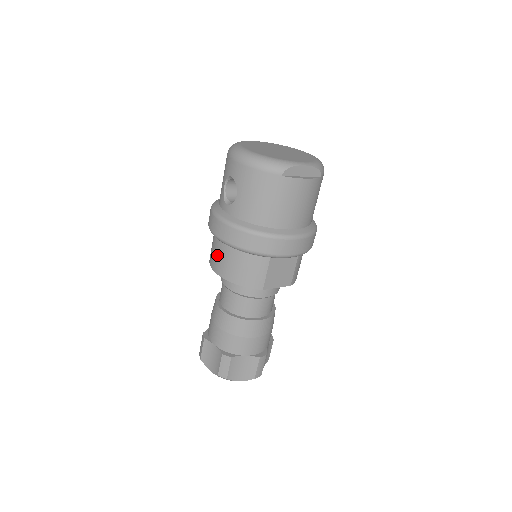
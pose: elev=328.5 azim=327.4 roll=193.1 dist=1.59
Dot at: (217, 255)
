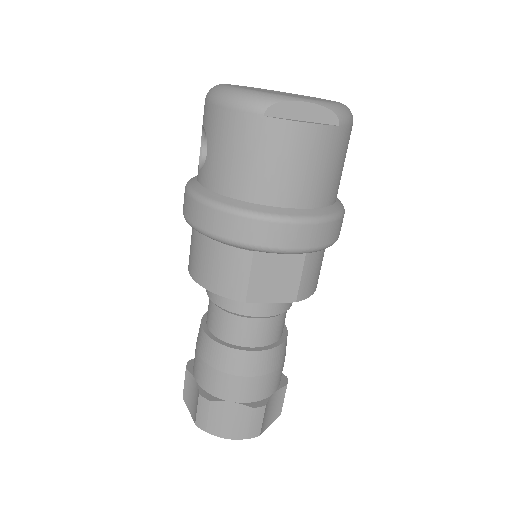
Dot at: (191, 247)
